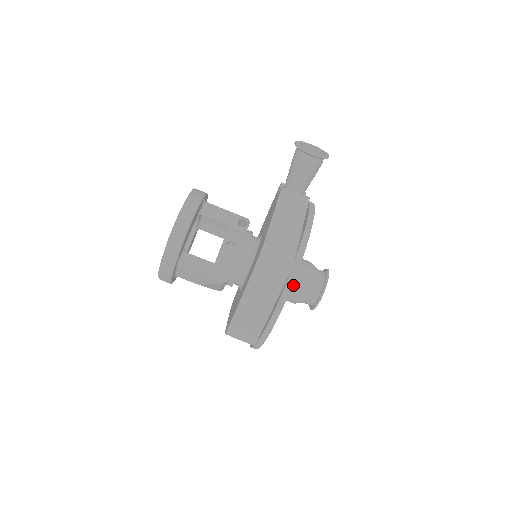
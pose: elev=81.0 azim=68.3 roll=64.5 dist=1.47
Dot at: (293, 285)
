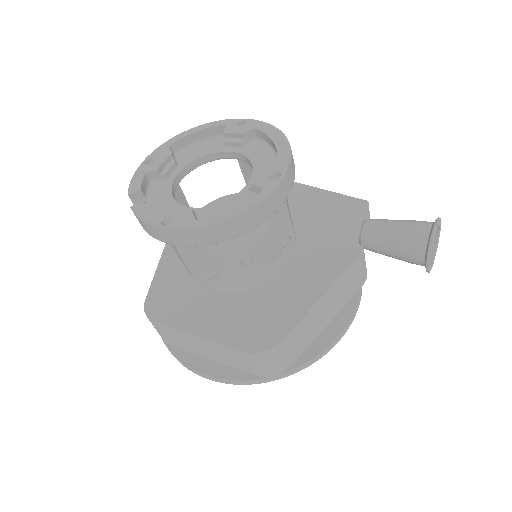
Dot at: occluded
